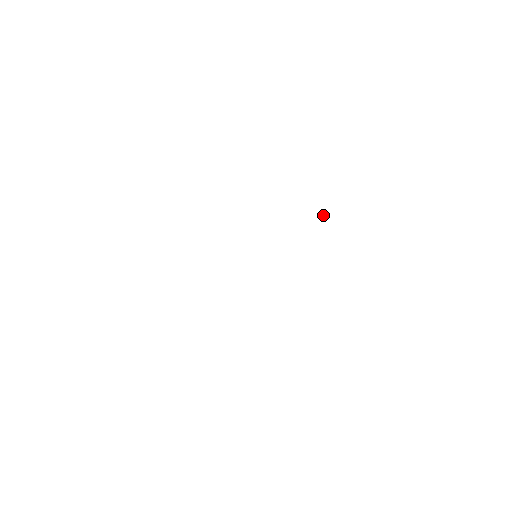
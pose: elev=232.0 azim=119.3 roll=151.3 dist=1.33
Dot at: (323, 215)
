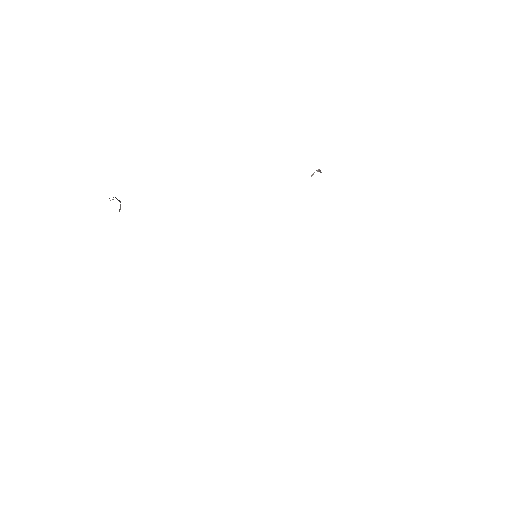
Dot at: occluded
